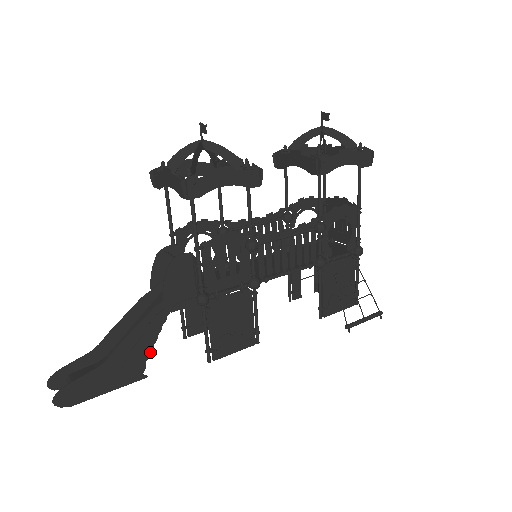
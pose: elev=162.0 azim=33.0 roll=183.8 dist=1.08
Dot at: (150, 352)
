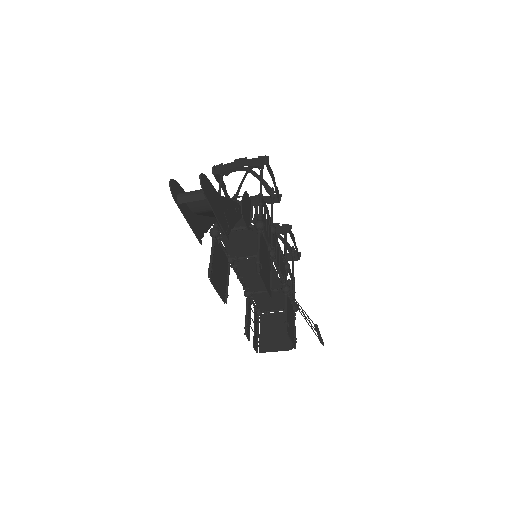
Dot at: (233, 226)
